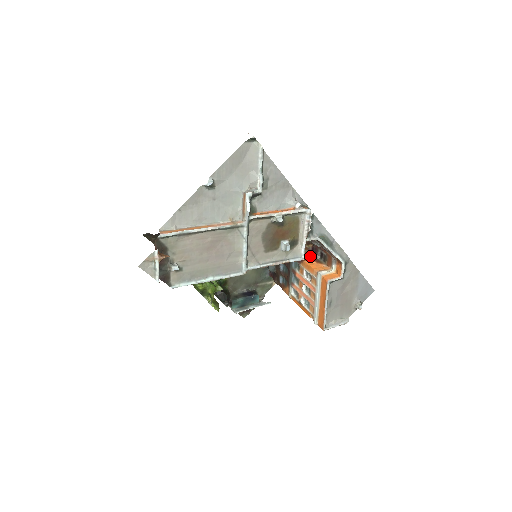
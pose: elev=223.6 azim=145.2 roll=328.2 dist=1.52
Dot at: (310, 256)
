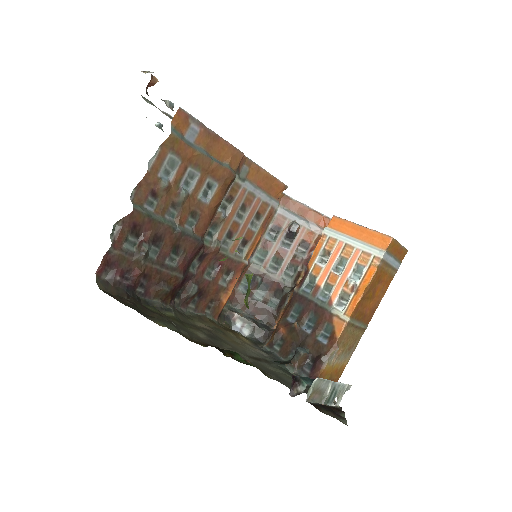
Dot at: occluded
